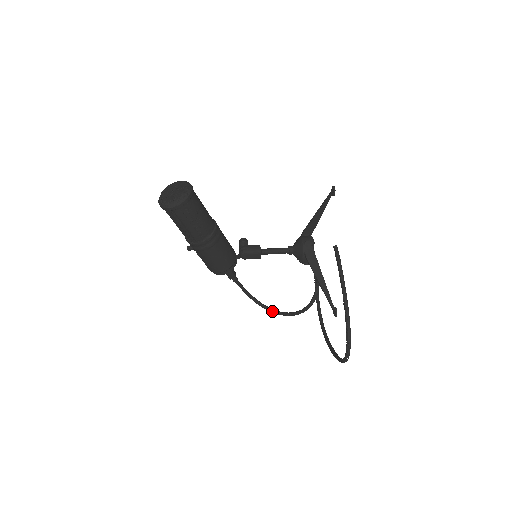
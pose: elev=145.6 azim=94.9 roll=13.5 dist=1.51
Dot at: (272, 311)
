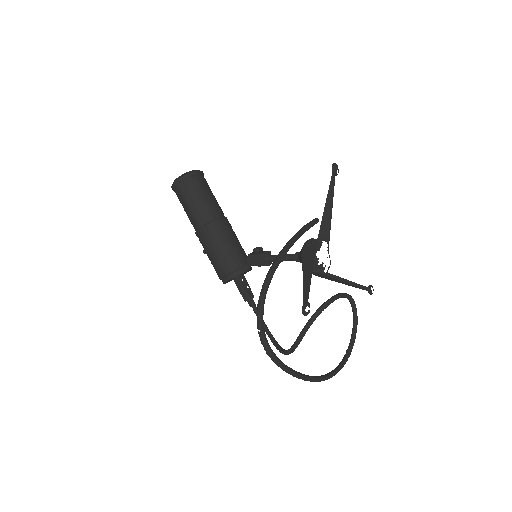
Dot at: (282, 351)
